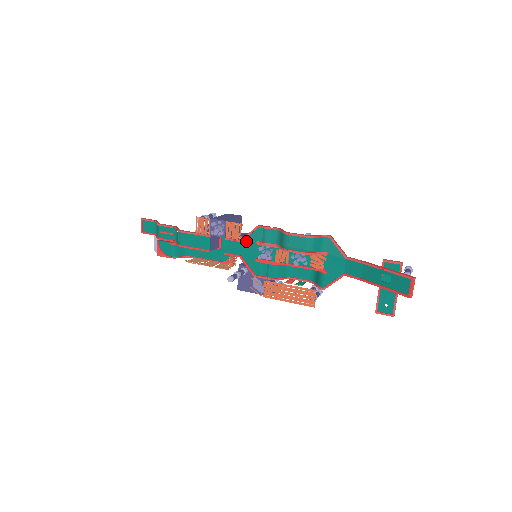
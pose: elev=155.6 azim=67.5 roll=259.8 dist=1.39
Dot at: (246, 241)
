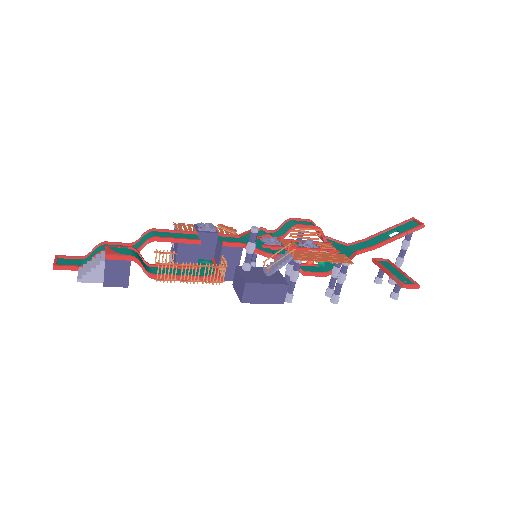
Dot at: (244, 237)
